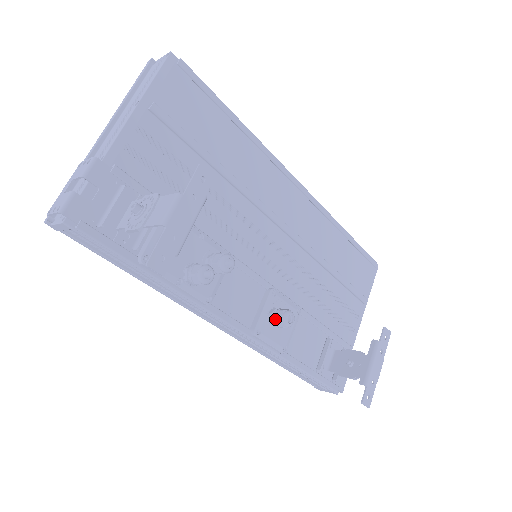
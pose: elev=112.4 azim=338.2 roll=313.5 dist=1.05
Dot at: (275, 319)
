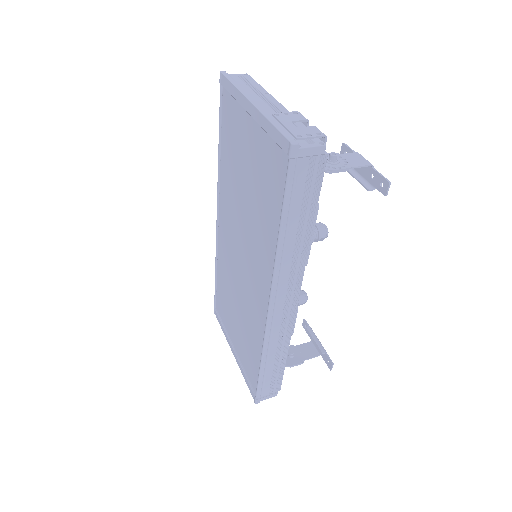
Dot at: (300, 296)
